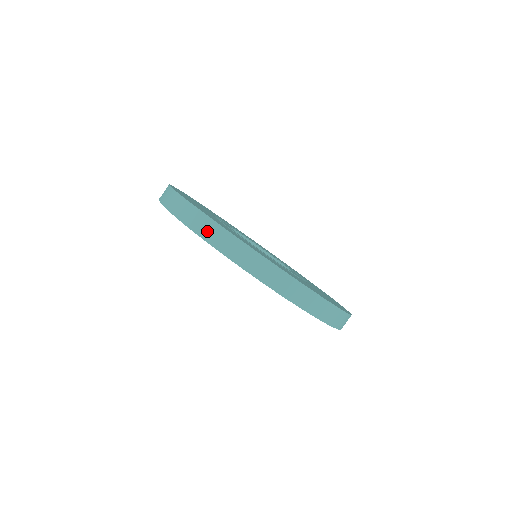
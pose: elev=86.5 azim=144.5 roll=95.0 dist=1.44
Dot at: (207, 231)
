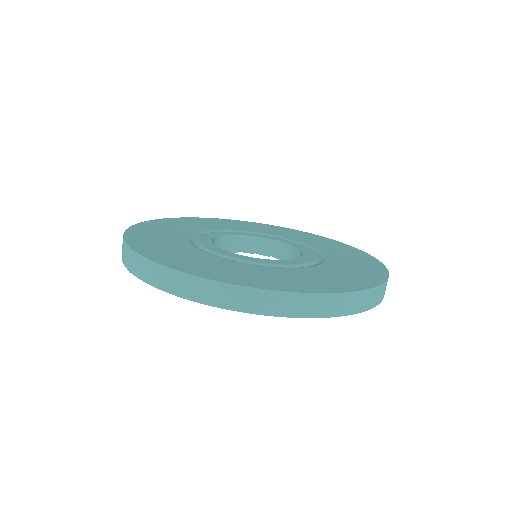
Dot at: (173, 284)
